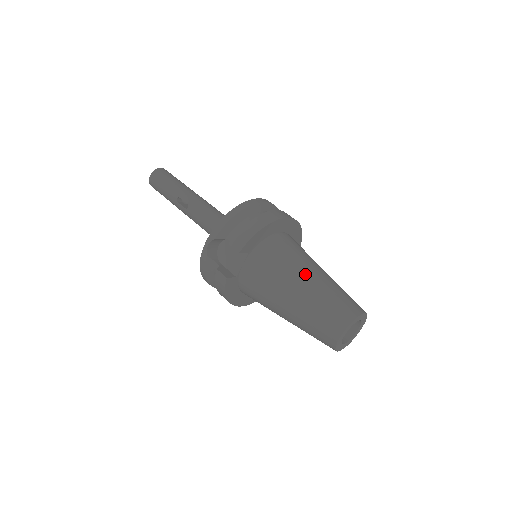
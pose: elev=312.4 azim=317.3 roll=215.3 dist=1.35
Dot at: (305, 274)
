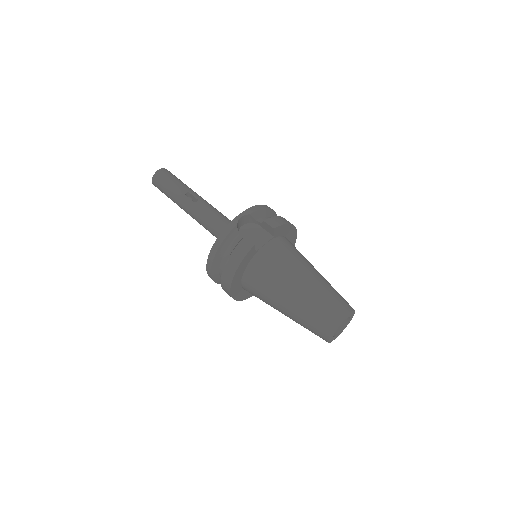
Dot at: (315, 269)
